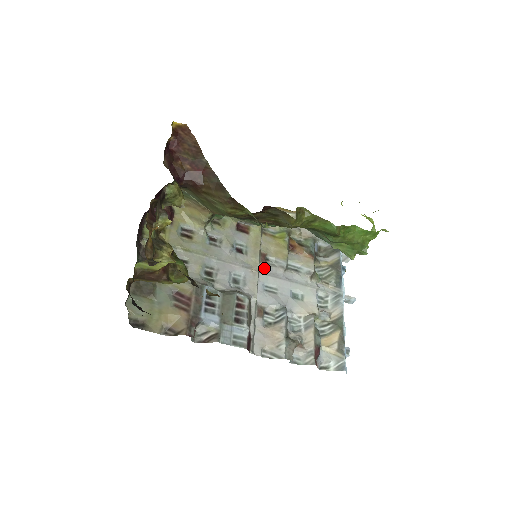
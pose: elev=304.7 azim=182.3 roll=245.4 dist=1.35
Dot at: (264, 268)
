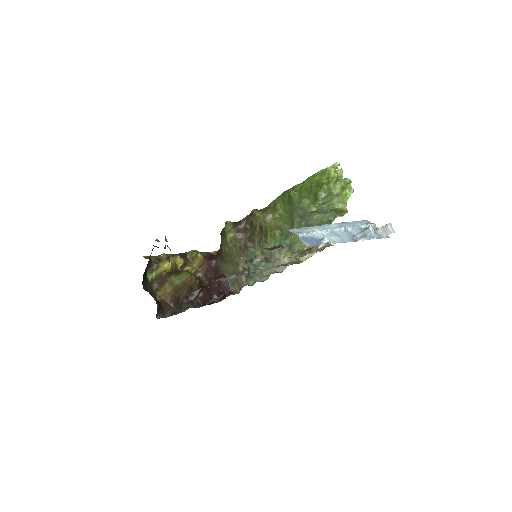
Dot at: occluded
